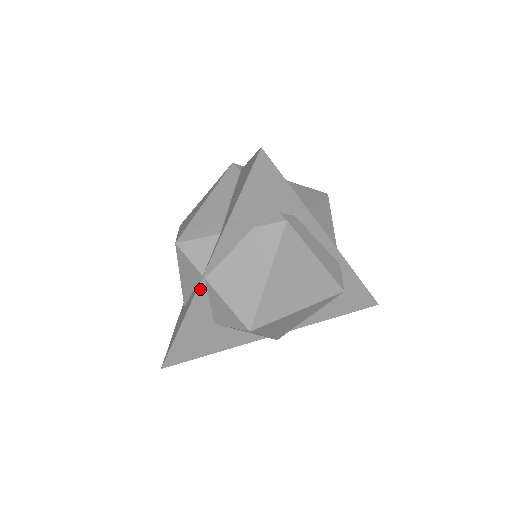
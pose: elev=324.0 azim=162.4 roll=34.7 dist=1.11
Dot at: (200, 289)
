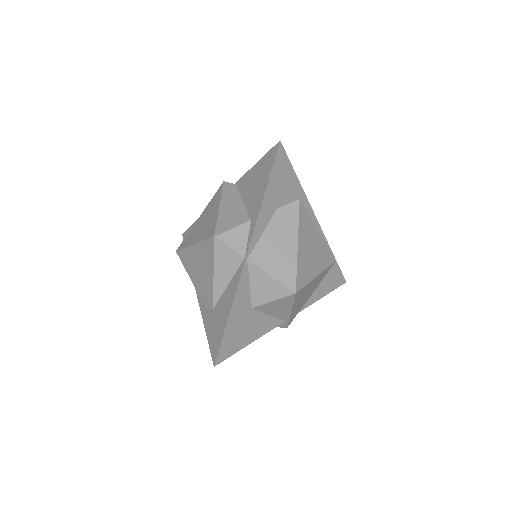
Dot at: (244, 271)
